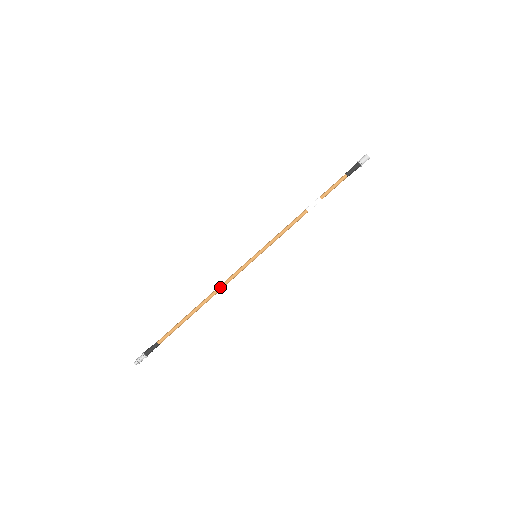
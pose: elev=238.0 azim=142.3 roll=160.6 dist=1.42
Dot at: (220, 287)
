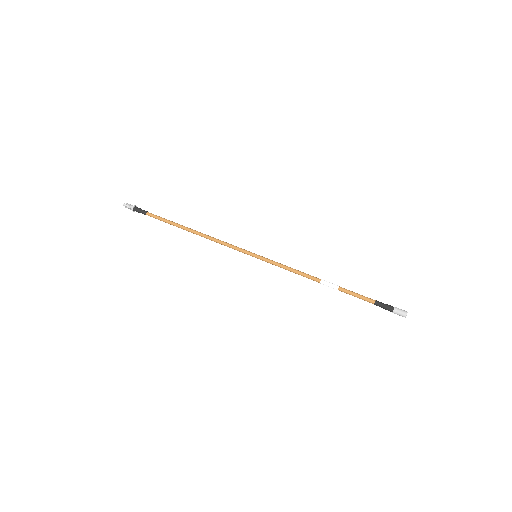
Dot at: (214, 240)
